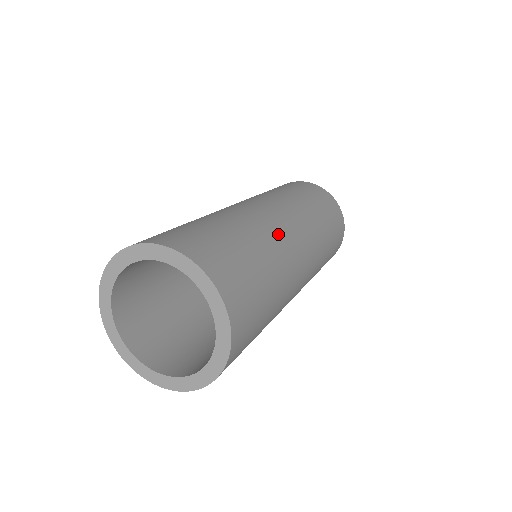
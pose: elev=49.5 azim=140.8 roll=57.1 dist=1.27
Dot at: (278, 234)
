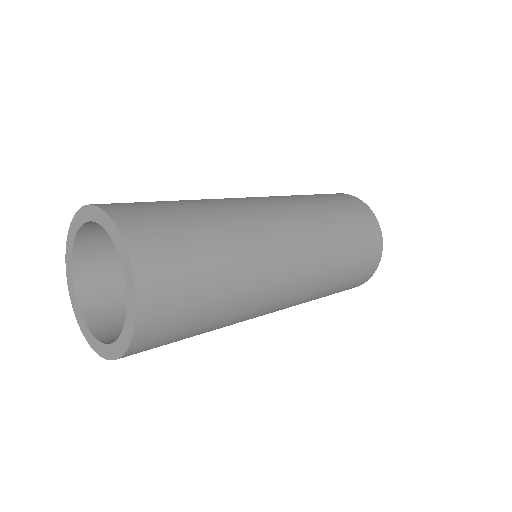
Dot at: (252, 221)
